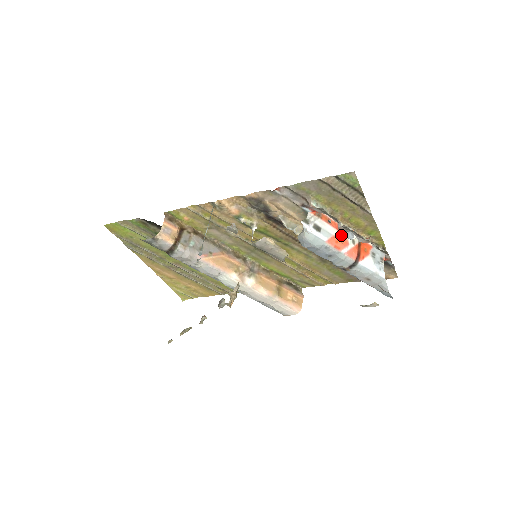
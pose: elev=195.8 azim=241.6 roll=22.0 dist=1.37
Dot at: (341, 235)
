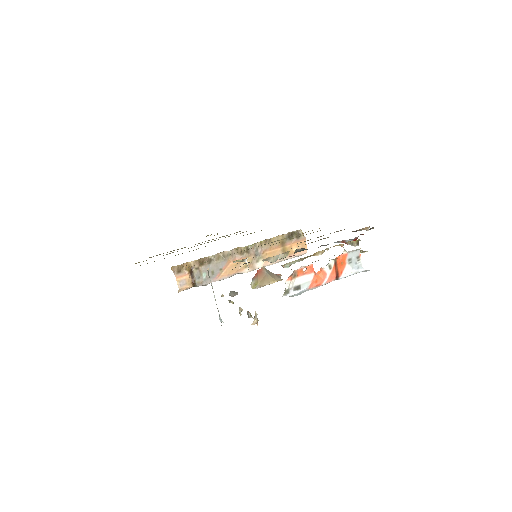
Dot at: (318, 247)
